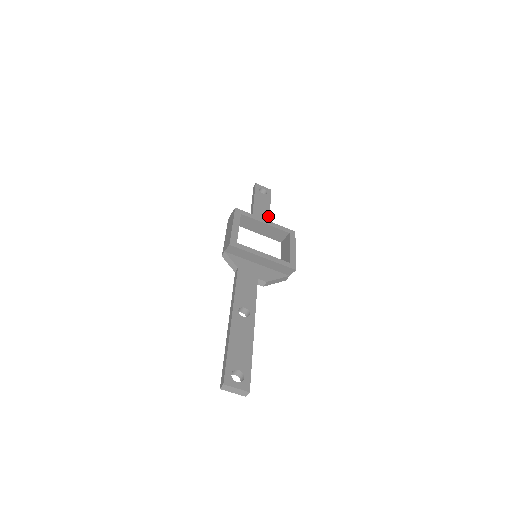
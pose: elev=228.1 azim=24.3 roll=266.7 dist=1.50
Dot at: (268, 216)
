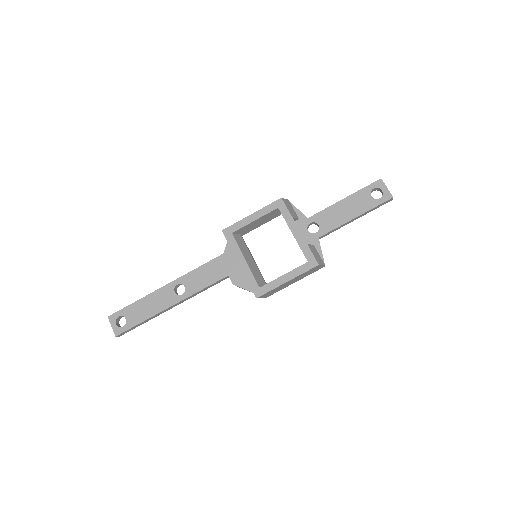
Dot at: (334, 226)
